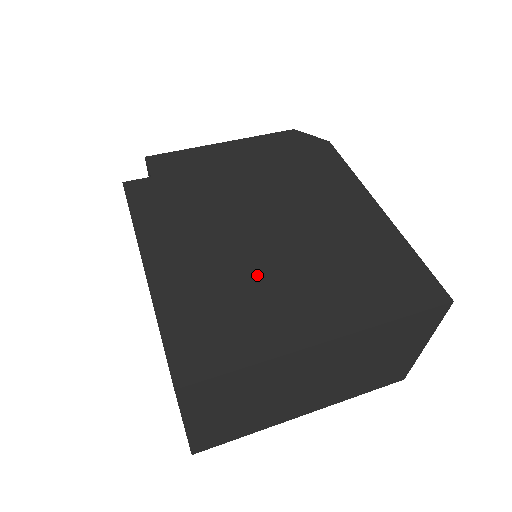
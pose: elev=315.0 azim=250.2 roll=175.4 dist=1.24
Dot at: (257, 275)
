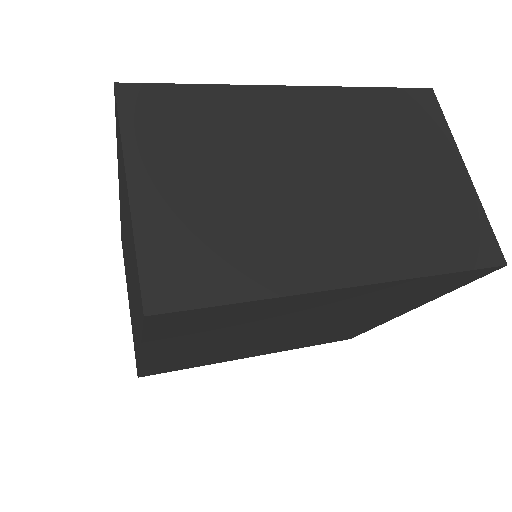
Dot at: occluded
